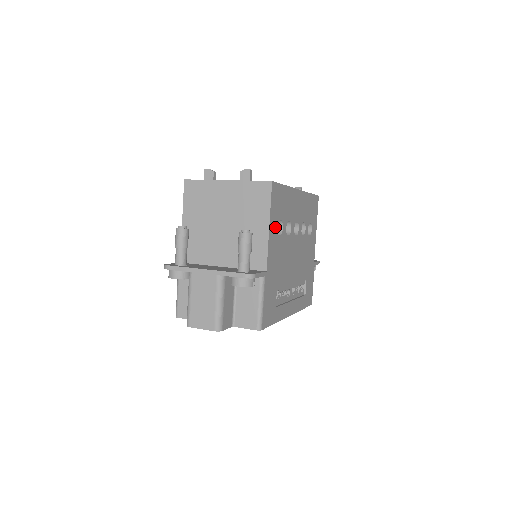
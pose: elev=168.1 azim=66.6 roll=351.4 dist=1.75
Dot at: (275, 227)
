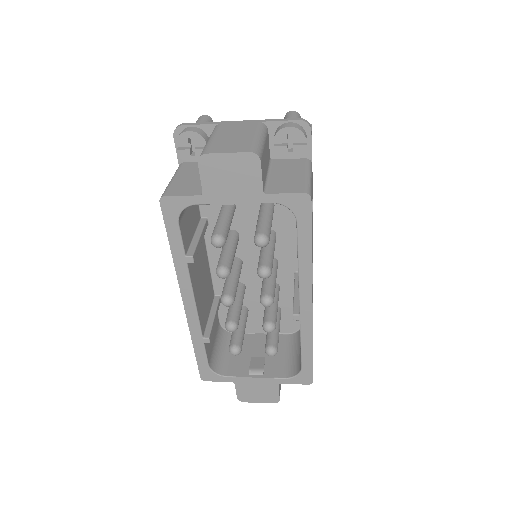
Dot at: occluded
